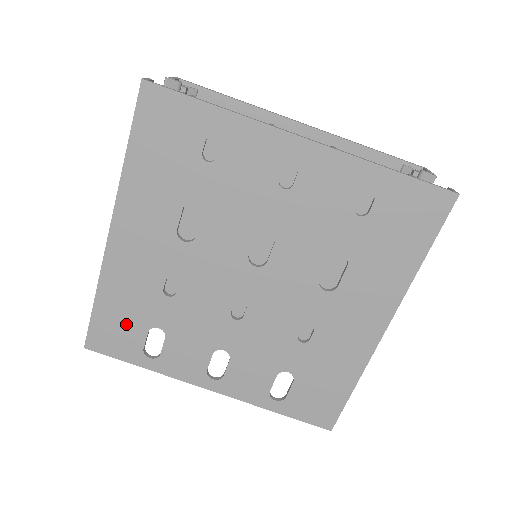
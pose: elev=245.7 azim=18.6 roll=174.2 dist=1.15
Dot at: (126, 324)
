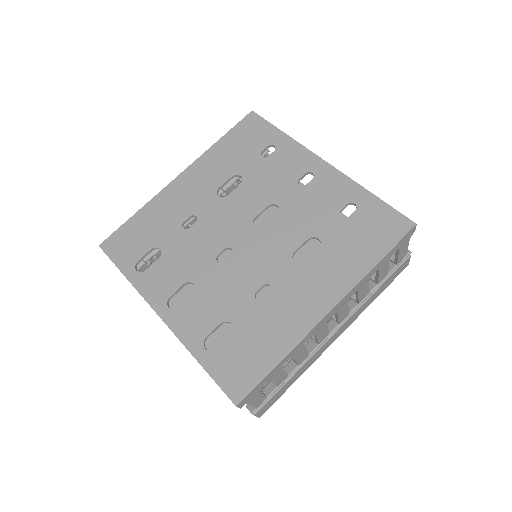
Dot at: (141, 238)
